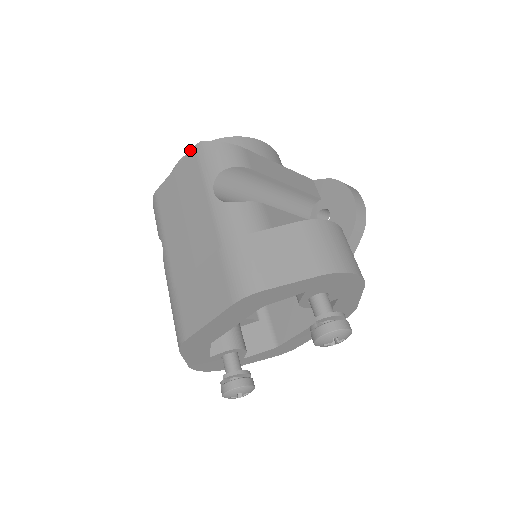
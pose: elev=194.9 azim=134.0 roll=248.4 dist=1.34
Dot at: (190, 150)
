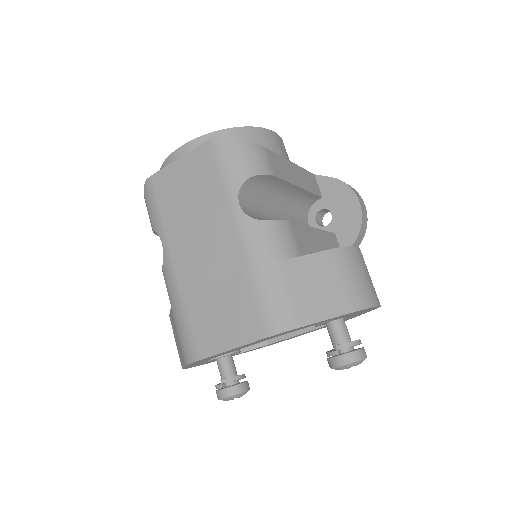
Dot at: occluded
